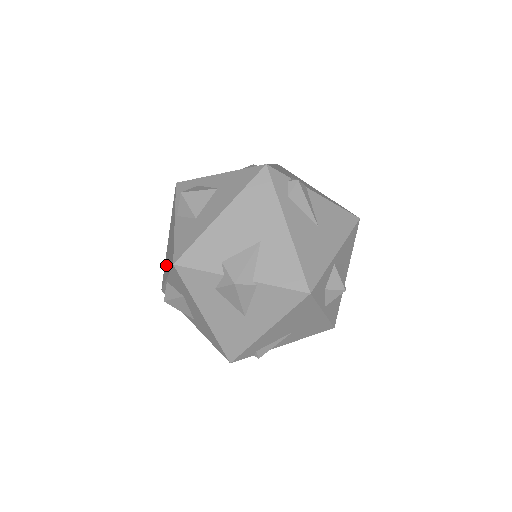
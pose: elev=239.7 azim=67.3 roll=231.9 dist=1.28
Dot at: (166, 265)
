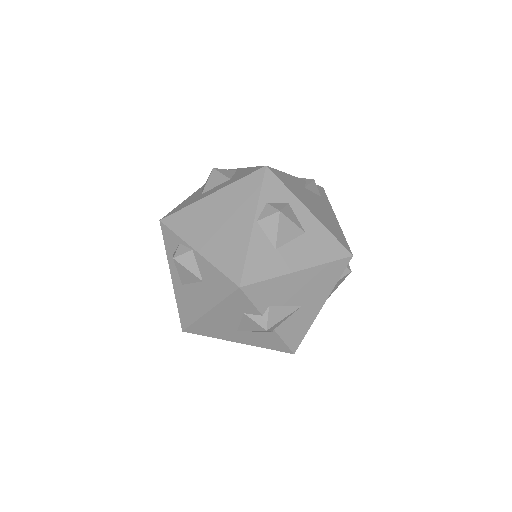
Dot at: (197, 226)
